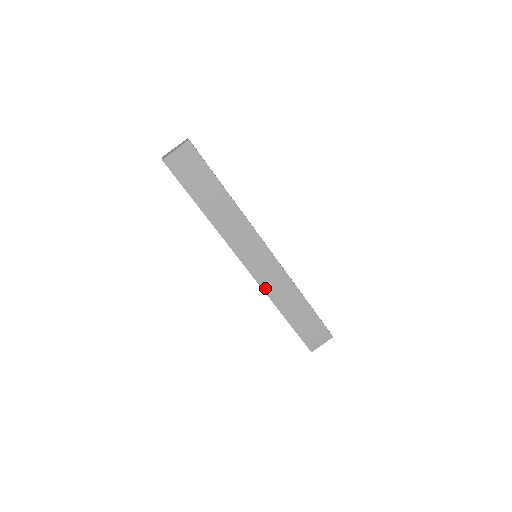
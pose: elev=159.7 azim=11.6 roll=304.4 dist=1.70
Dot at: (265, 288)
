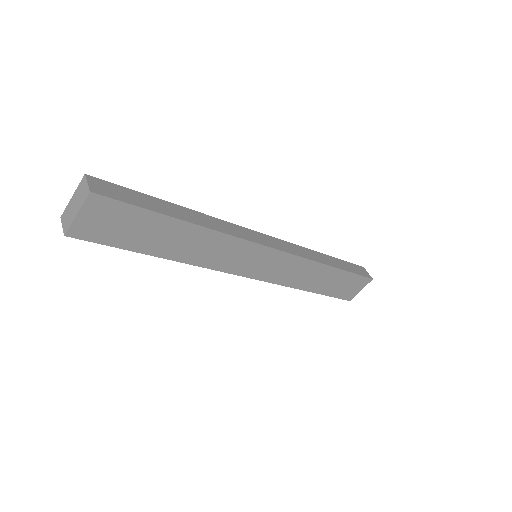
Dot at: (280, 282)
